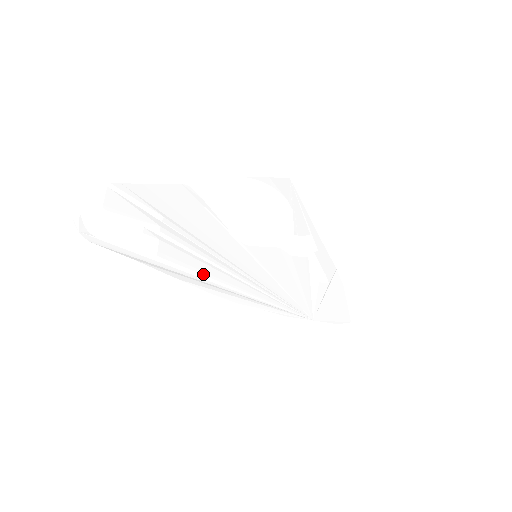
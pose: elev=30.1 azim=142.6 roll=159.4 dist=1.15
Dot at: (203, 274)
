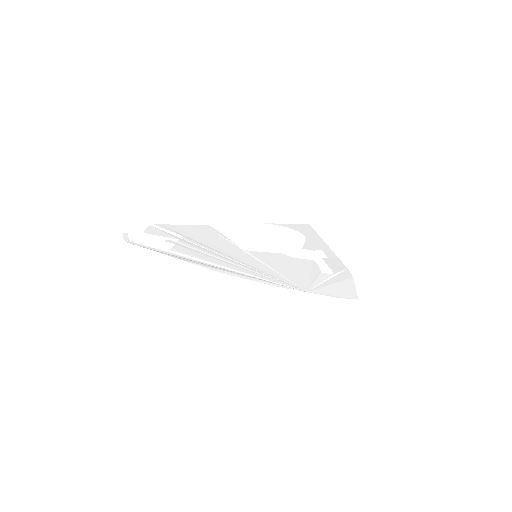
Dot at: (203, 260)
